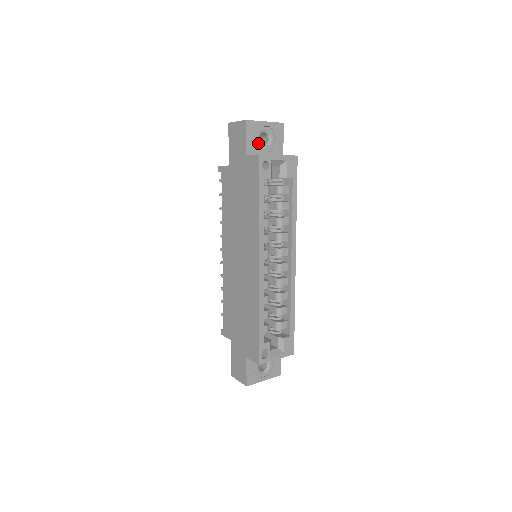
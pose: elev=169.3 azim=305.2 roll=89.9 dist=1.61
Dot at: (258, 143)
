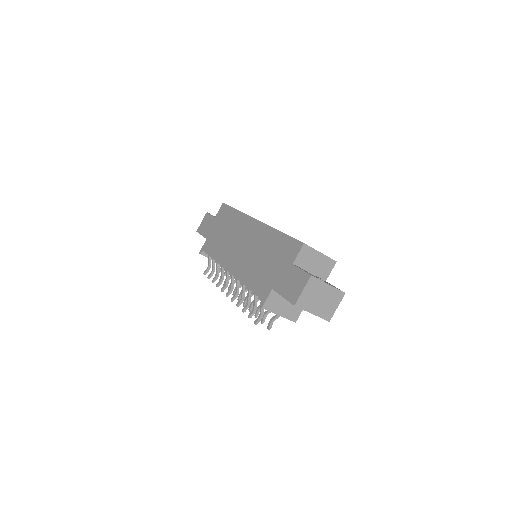
Dot at: occluded
